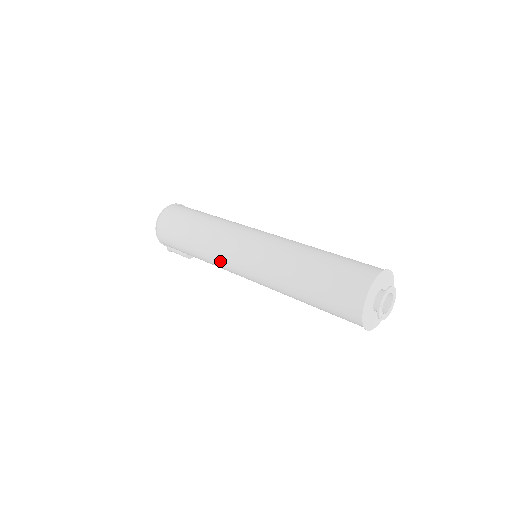
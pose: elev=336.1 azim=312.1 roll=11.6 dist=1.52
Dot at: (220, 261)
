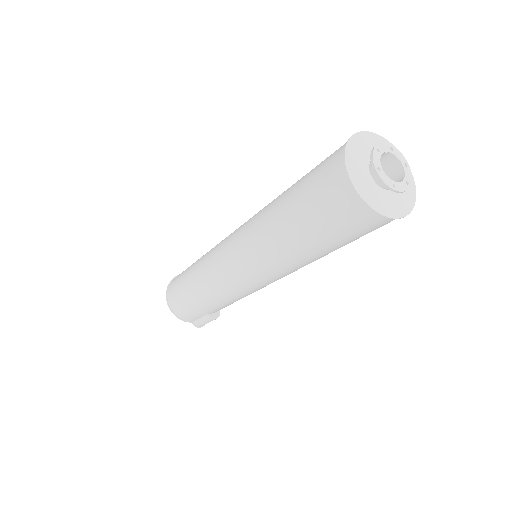
Dot at: (221, 285)
